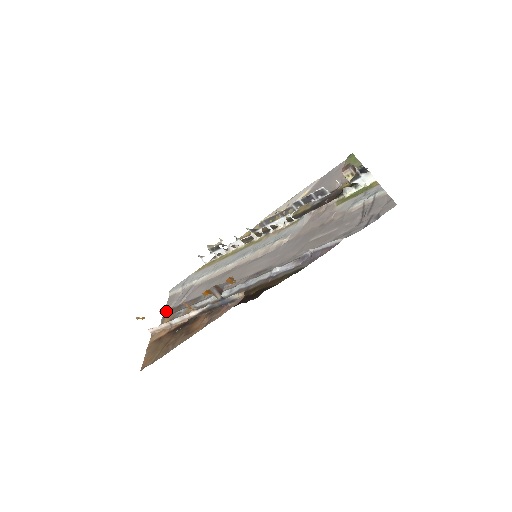
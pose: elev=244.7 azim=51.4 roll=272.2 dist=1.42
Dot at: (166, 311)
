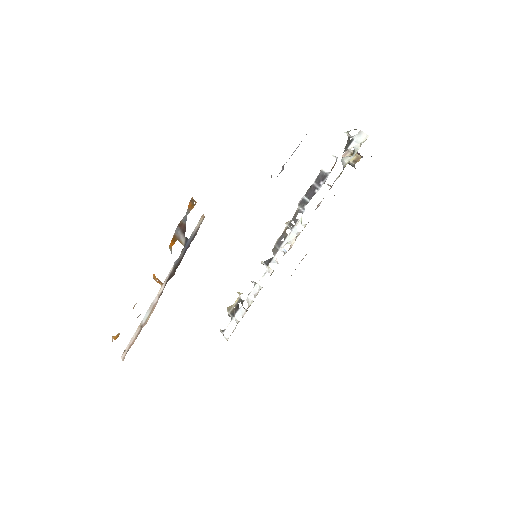
Dot at: occluded
